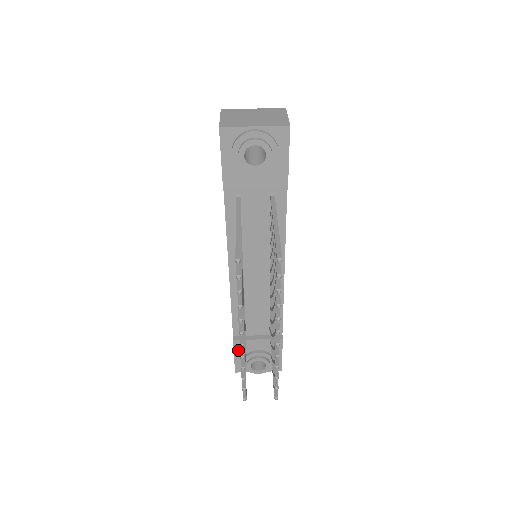
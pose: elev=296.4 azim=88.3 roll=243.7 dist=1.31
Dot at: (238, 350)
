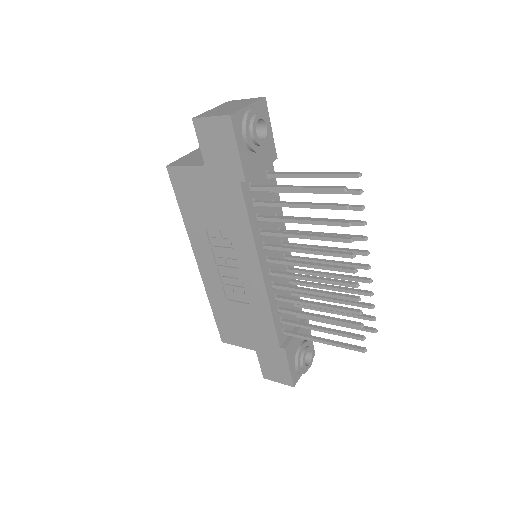
Dot at: (290, 358)
